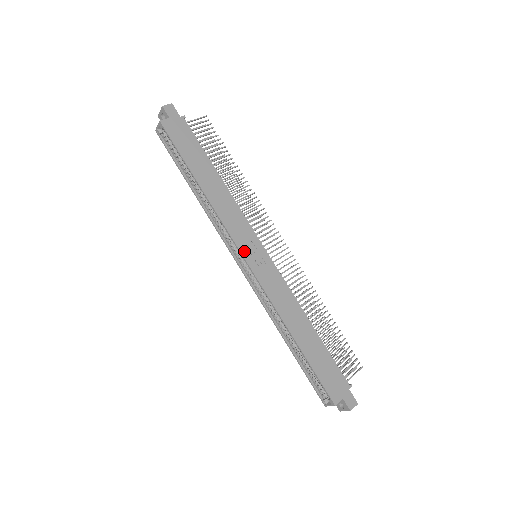
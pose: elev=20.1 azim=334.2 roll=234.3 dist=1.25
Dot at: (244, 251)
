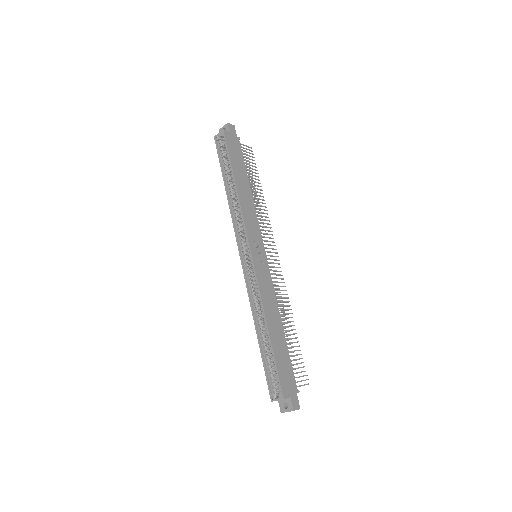
Dot at: (251, 245)
